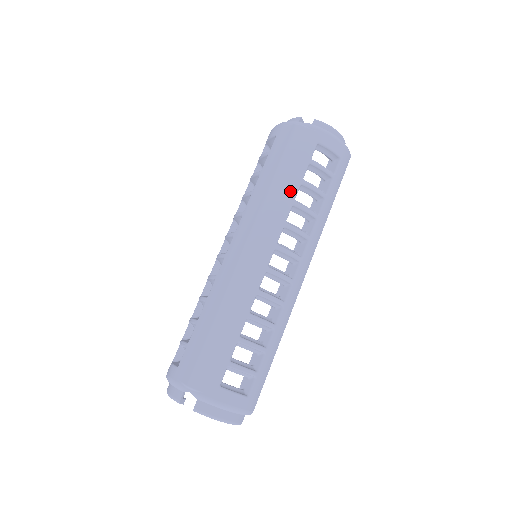
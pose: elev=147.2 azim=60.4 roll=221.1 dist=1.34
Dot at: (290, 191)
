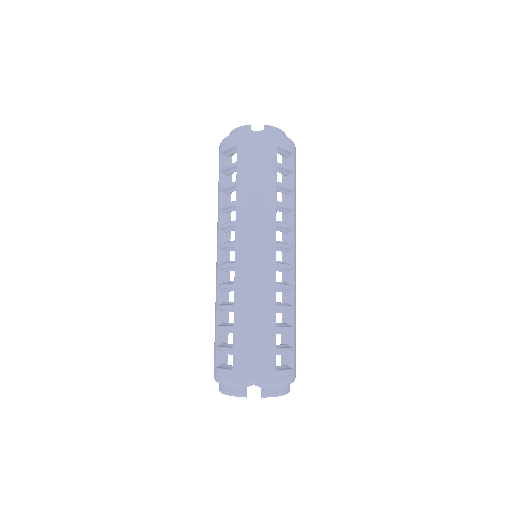
Dot at: (271, 195)
